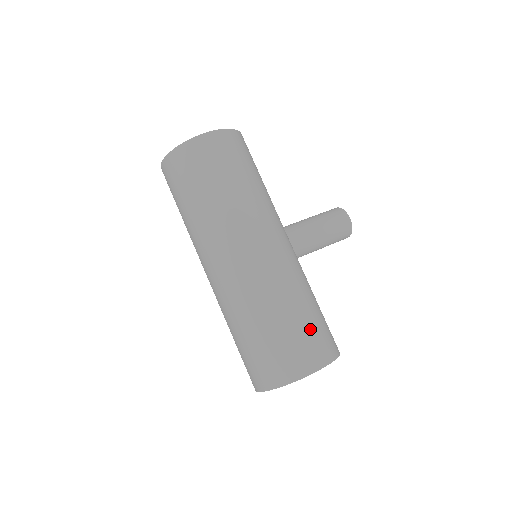
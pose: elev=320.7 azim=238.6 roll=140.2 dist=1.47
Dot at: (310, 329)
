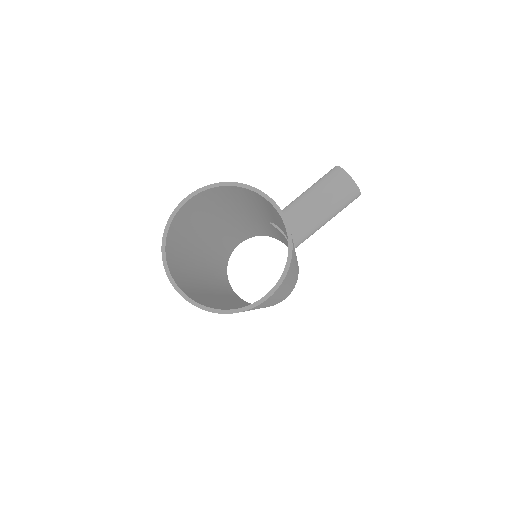
Dot at: occluded
